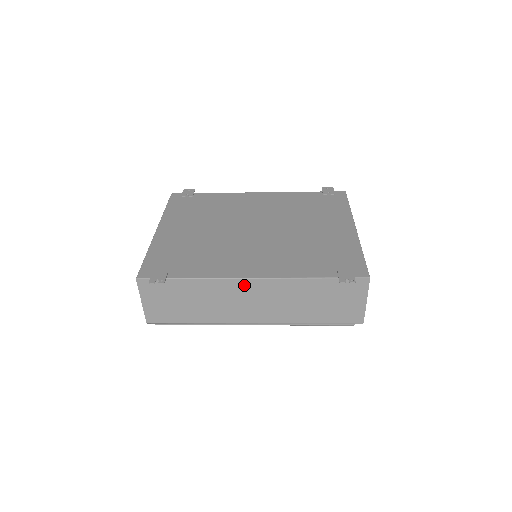
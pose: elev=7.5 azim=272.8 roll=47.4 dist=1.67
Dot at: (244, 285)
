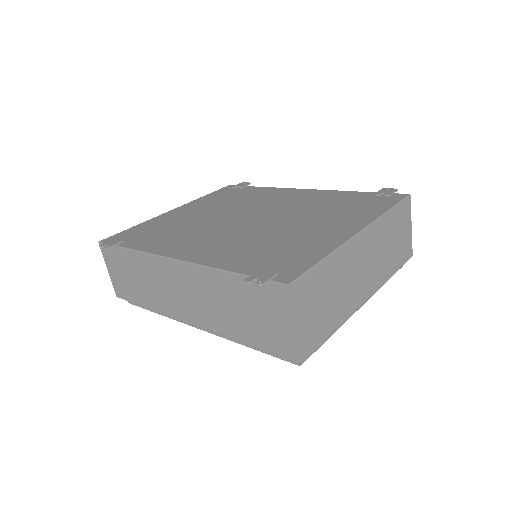
Dot at: (170, 267)
